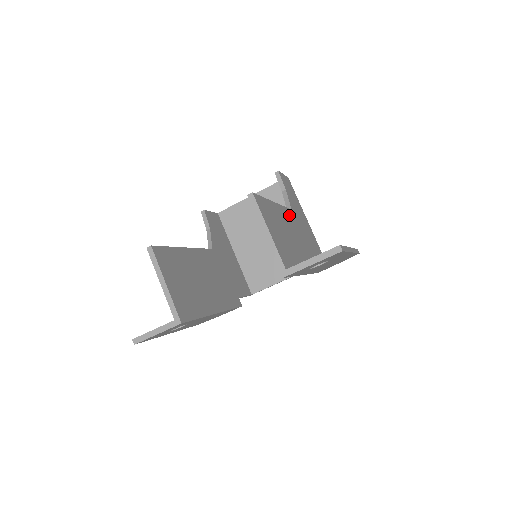
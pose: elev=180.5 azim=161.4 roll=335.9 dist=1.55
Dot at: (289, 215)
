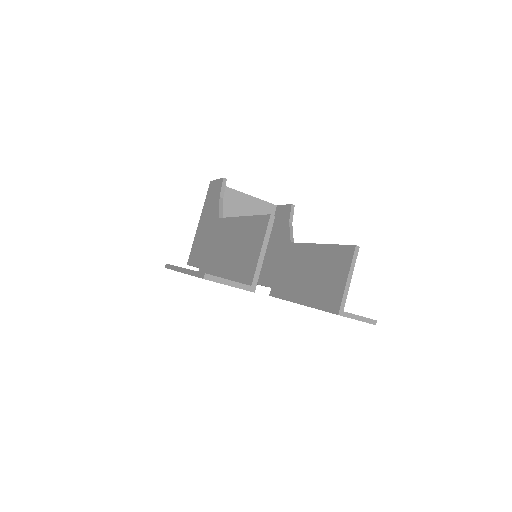
Dot at: occluded
